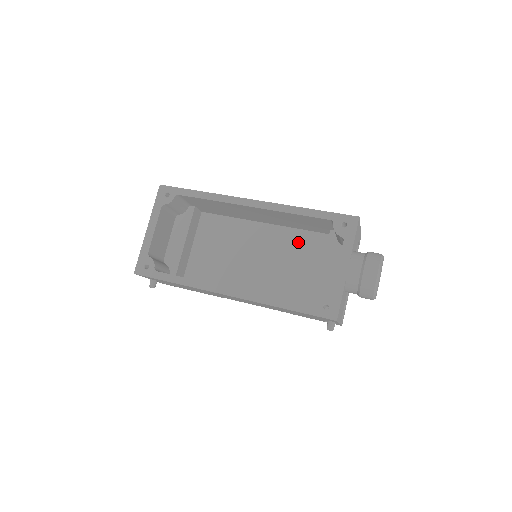
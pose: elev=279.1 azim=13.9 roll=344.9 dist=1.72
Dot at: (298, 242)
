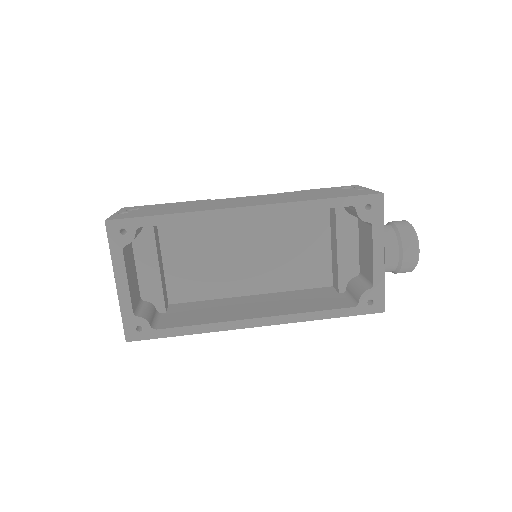
Dot at: (293, 218)
